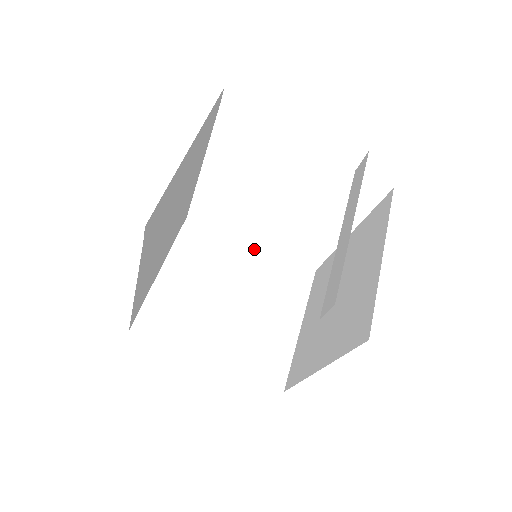
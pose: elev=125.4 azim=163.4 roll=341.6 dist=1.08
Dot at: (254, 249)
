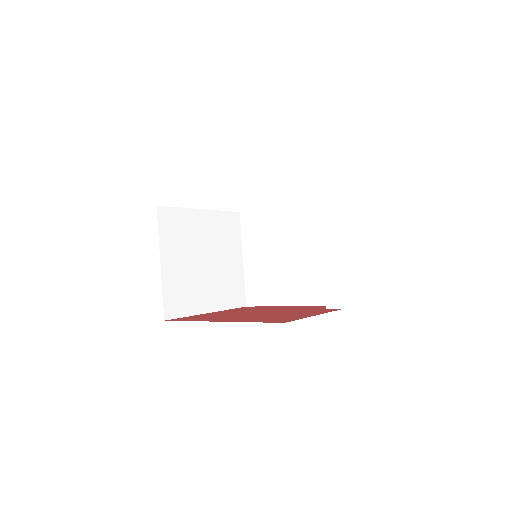
Dot at: (205, 213)
